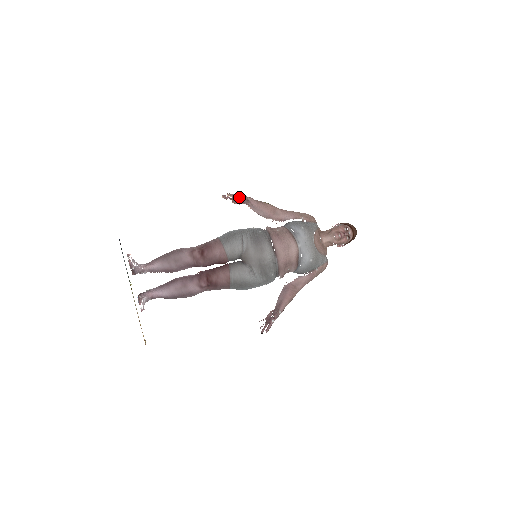
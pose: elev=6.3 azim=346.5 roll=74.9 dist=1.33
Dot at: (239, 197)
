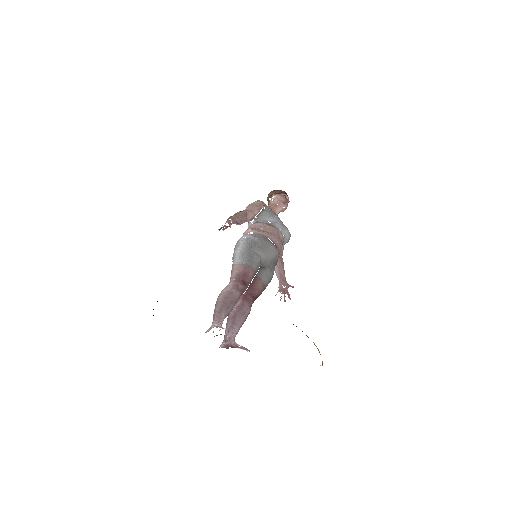
Dot at: (232, 222)
